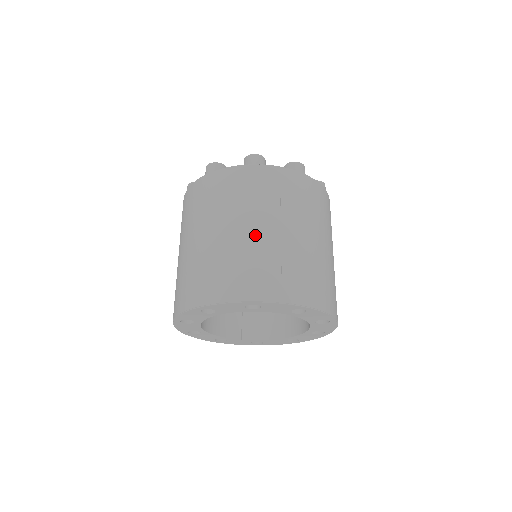
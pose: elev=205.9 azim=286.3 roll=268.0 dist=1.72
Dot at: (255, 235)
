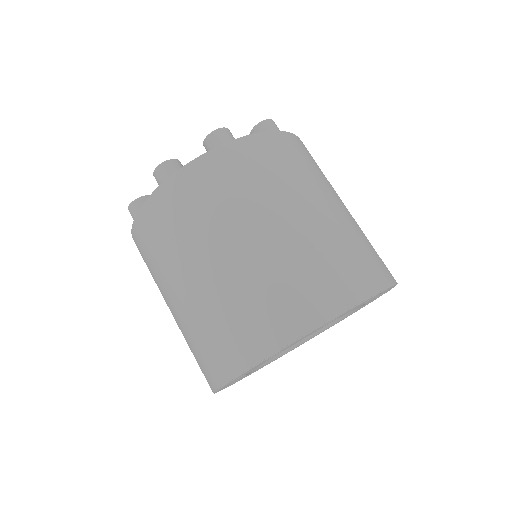
Dot at: (339, 213)
